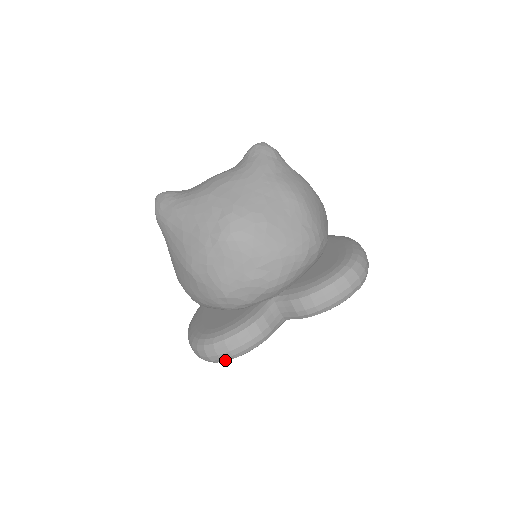
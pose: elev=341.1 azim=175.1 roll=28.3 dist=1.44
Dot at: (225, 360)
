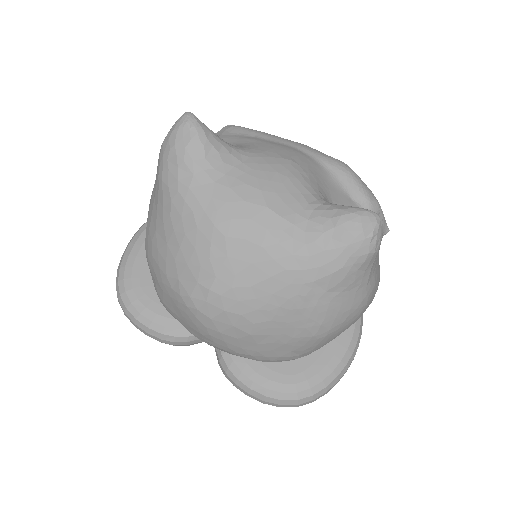
Dot at: occluded
